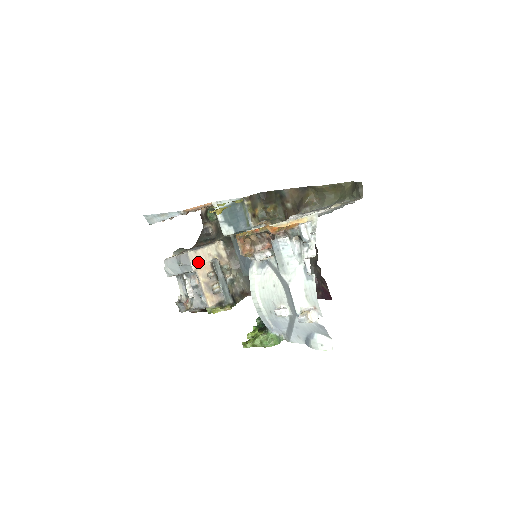
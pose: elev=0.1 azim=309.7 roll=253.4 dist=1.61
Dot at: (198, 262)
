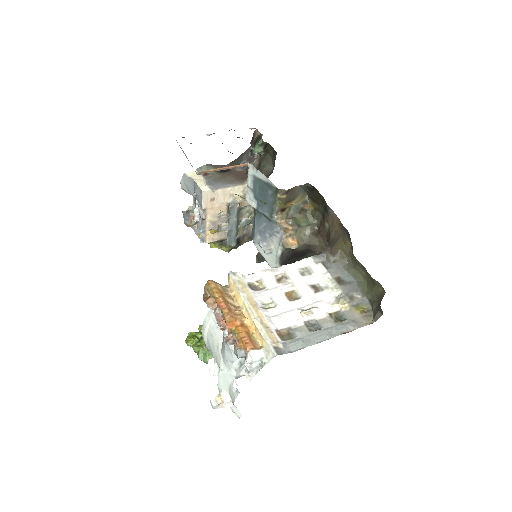
Dot at: (212, 201)
